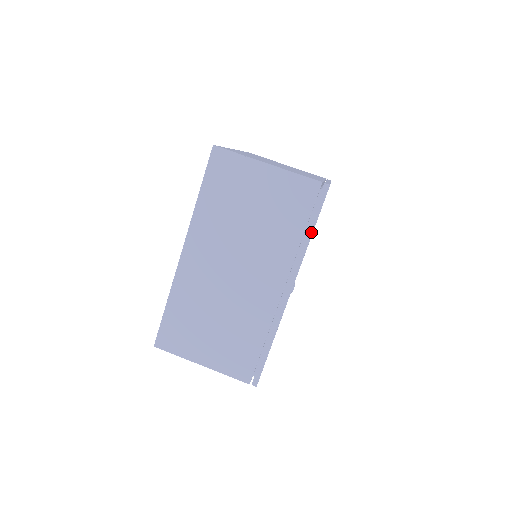
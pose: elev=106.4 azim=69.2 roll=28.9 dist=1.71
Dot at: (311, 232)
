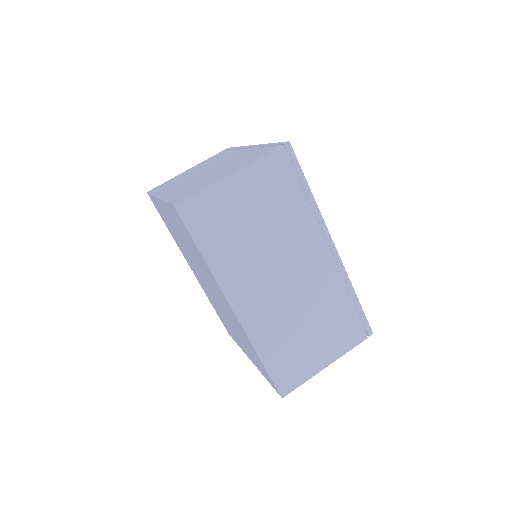
Dot at: (309, 189)
